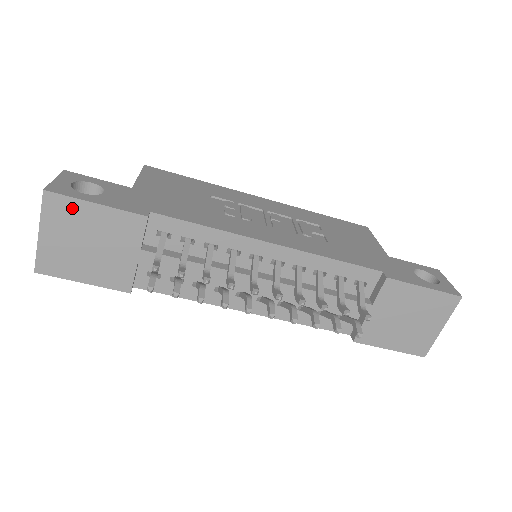
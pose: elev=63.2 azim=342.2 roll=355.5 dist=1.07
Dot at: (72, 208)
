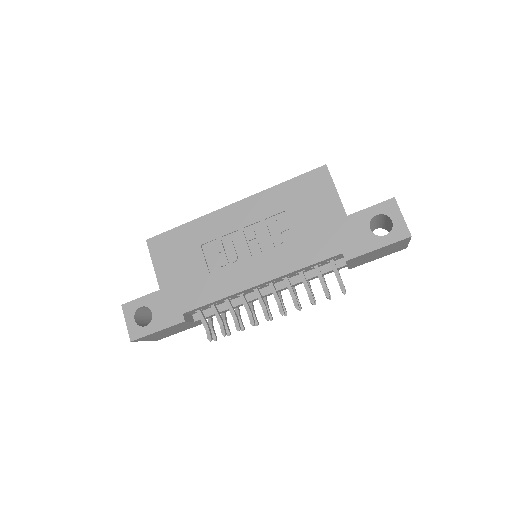
Dot at: (149, 336)
